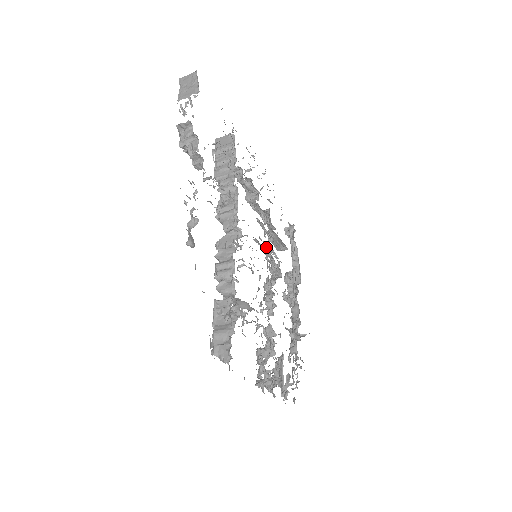
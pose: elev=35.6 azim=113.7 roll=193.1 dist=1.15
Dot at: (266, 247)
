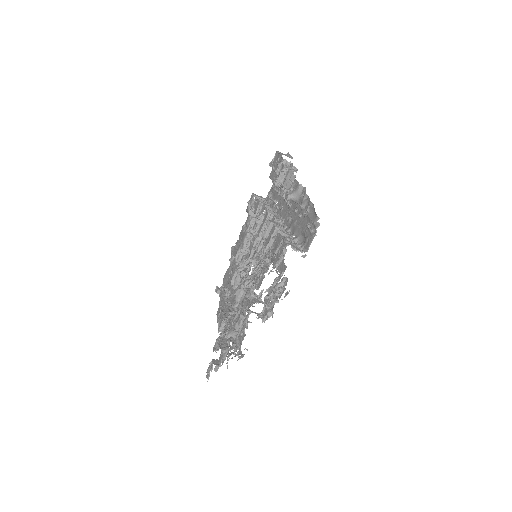
Dot at: occluded
